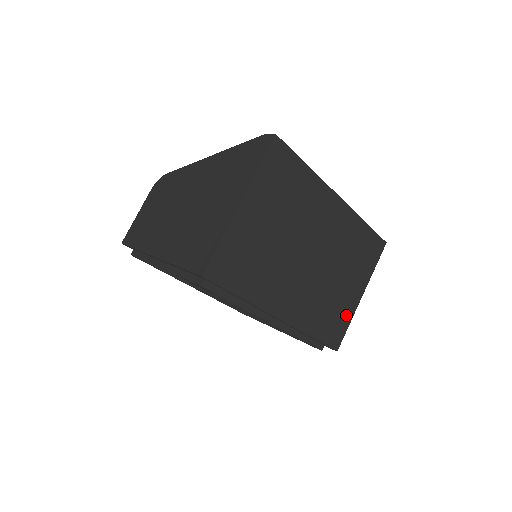
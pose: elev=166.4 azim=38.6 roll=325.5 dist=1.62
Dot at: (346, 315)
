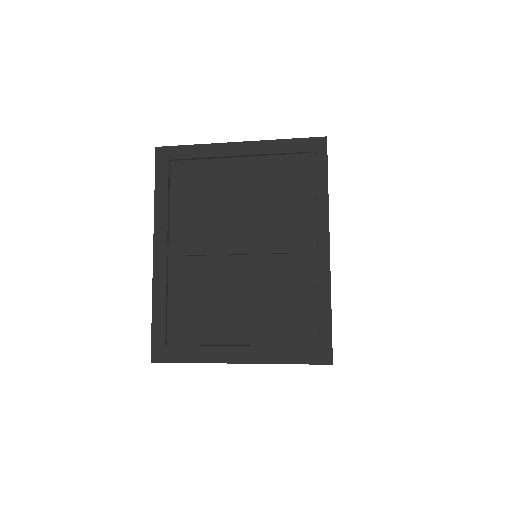
Dot at: occluded
